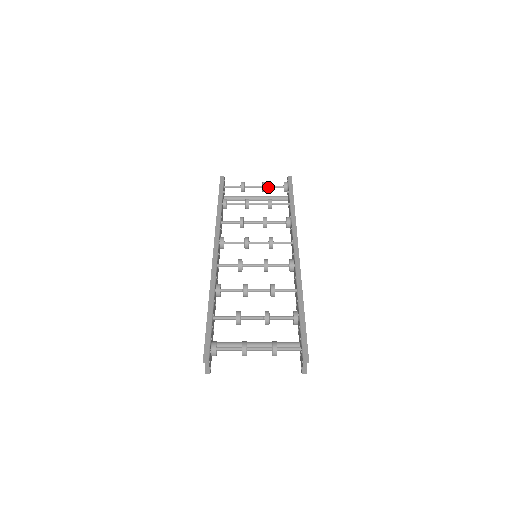
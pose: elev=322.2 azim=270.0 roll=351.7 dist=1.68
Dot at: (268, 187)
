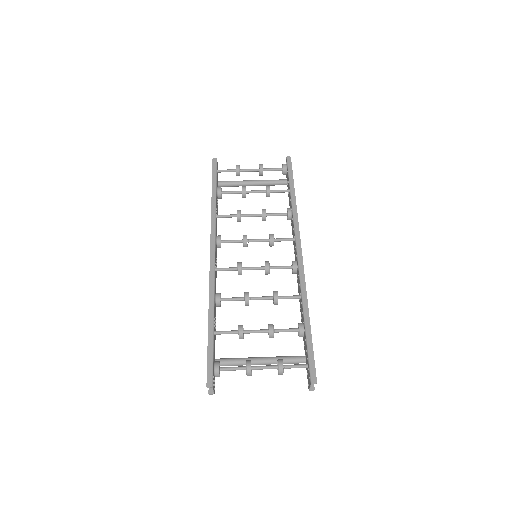
Dot at: (265, 170)
